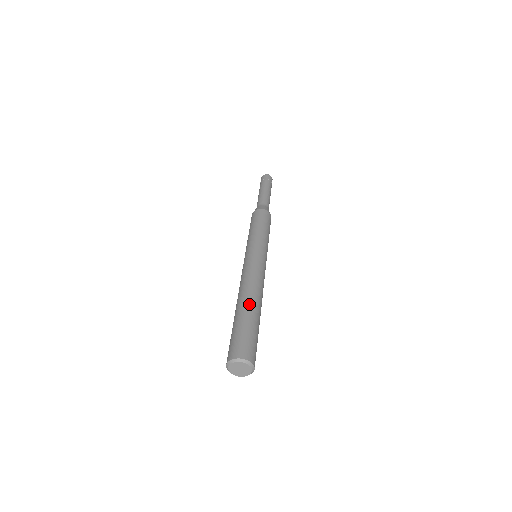
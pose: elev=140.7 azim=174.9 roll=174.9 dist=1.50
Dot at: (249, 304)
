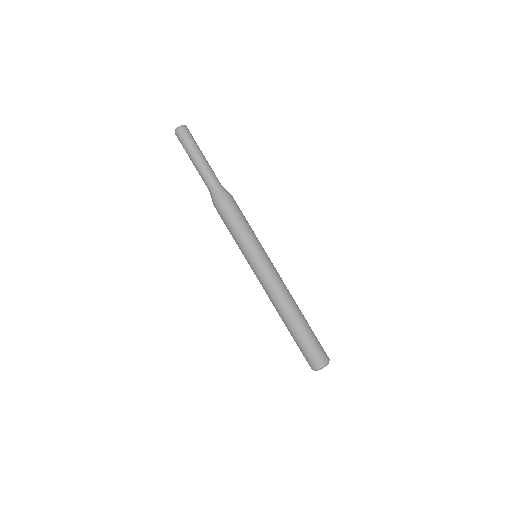
Dot at: (296, 320)
